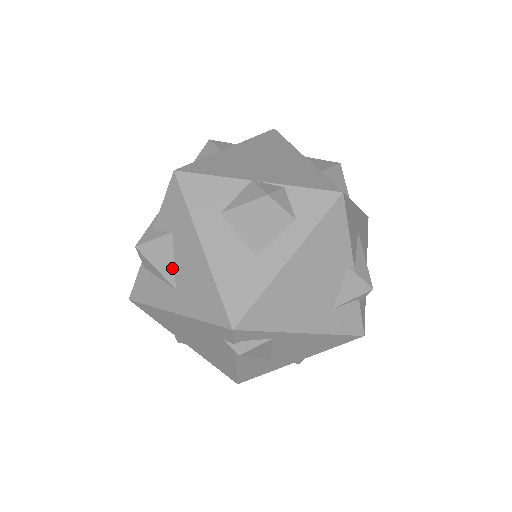
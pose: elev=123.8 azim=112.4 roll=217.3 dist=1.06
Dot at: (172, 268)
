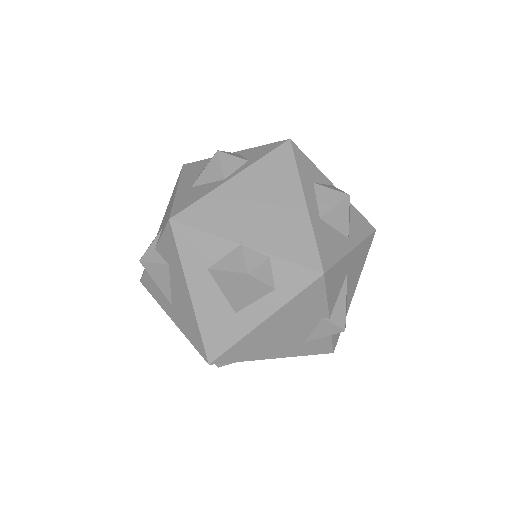
Dot at: (169, 290)
